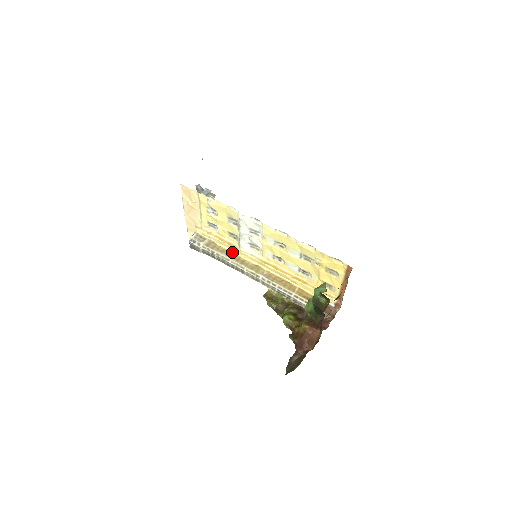
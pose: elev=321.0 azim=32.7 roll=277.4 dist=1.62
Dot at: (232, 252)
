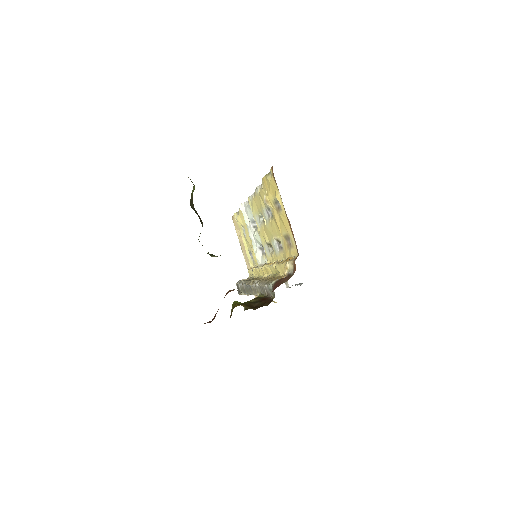
Dot at: (258, 277)
